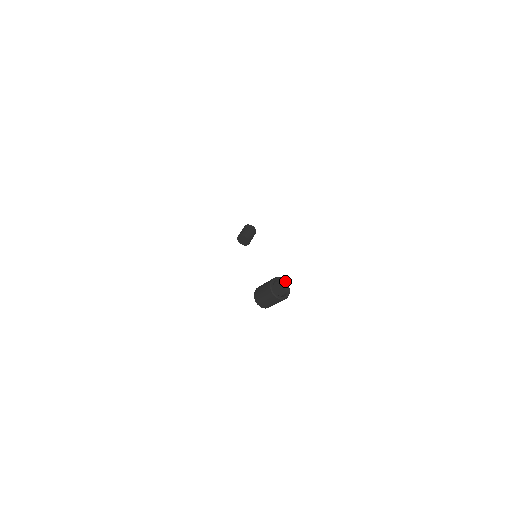
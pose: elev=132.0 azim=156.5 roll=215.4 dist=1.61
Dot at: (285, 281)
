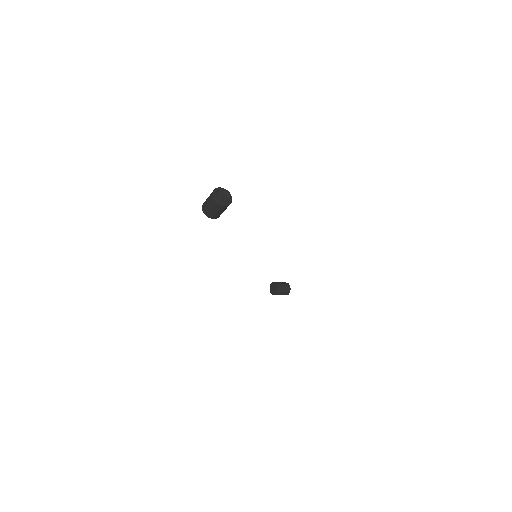
Dot at: (231, 198)
